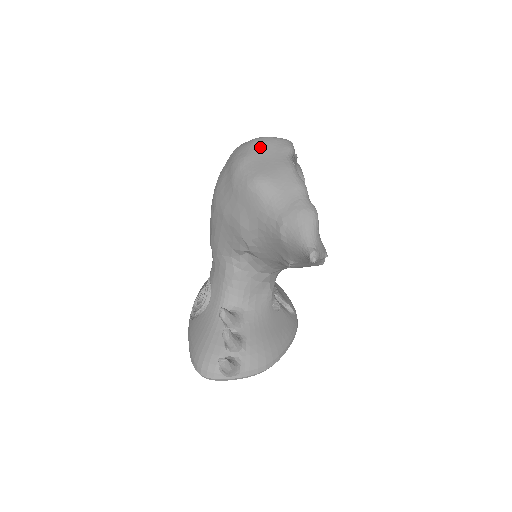
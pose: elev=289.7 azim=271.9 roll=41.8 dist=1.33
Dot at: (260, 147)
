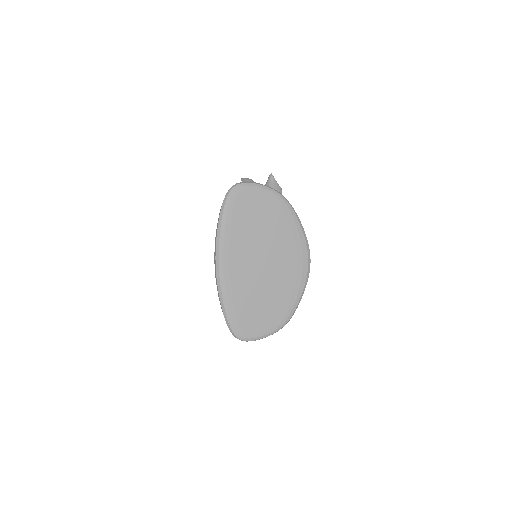
Dot at: occluded
